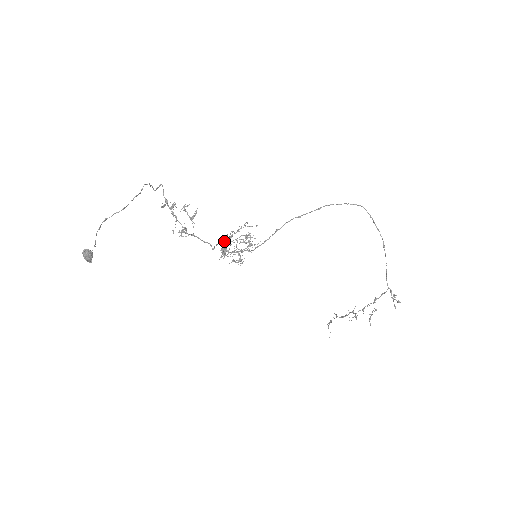
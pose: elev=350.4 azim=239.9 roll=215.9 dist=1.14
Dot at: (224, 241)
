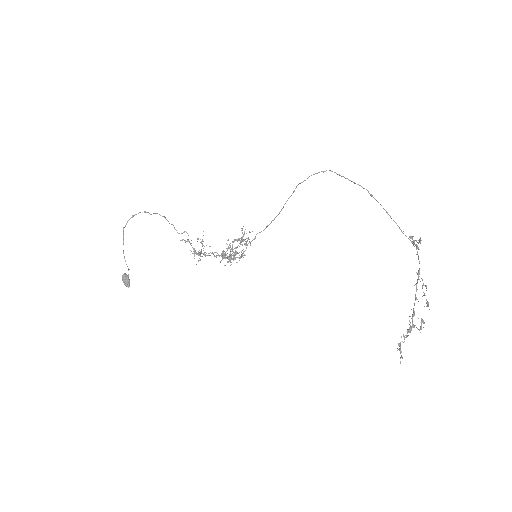
Dot at: (231, 256)
